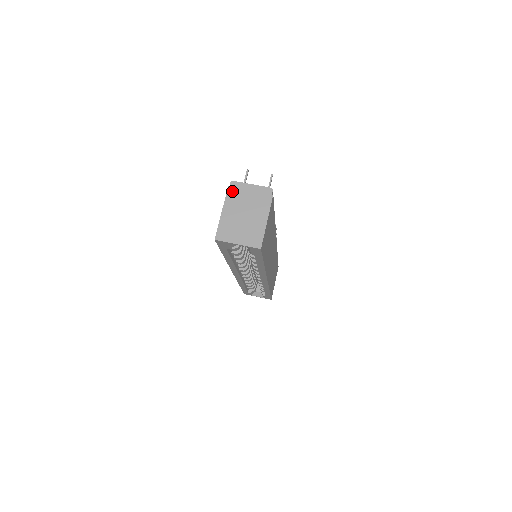
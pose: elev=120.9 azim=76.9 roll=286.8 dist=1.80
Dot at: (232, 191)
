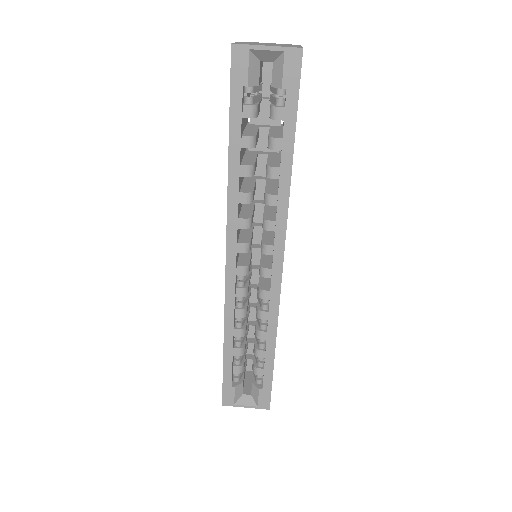
Dot at: occluded
